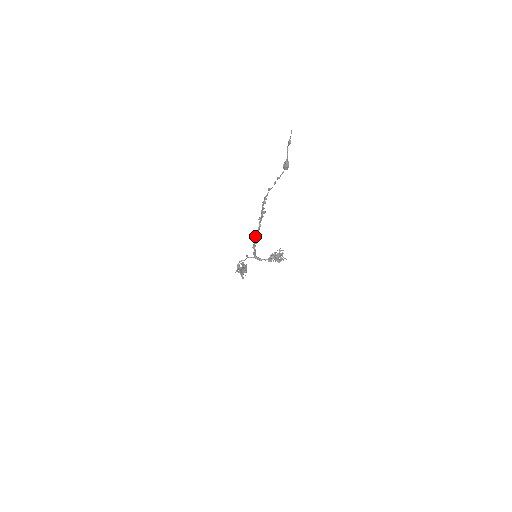
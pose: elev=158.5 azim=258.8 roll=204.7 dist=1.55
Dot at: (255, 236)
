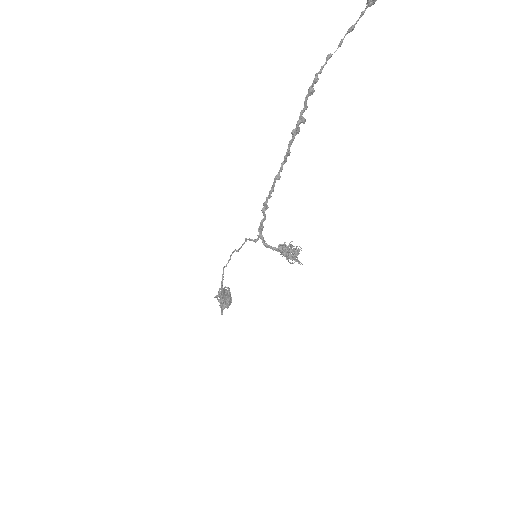
Dot at: occluded
